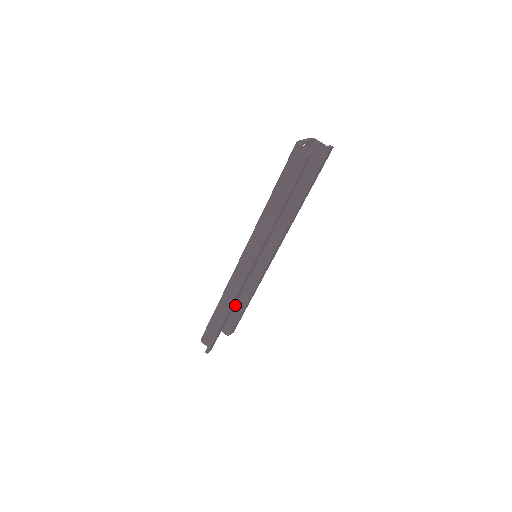
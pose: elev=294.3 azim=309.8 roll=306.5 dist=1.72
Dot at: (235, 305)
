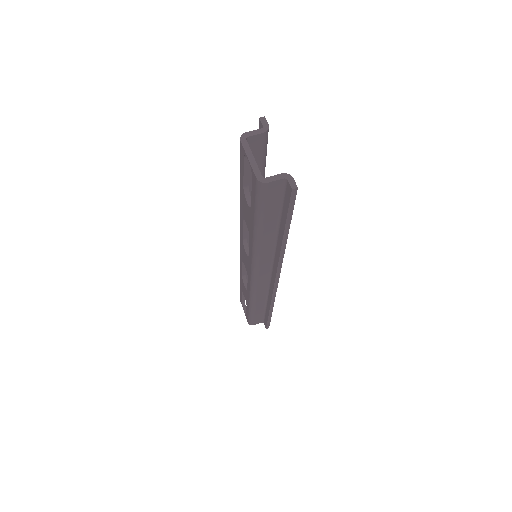
Dot at: occluded
